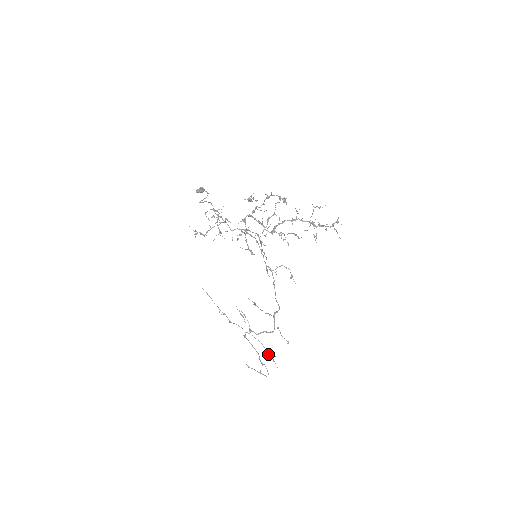
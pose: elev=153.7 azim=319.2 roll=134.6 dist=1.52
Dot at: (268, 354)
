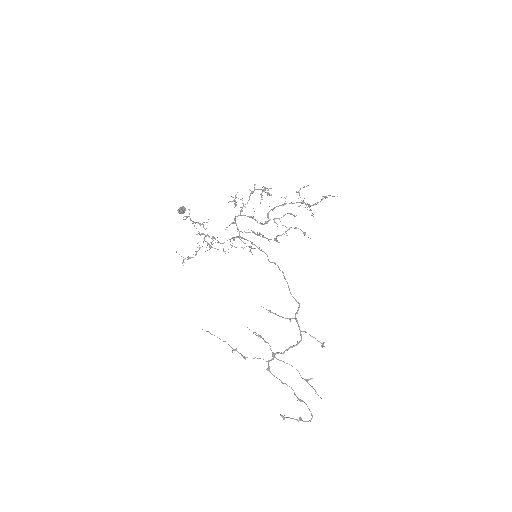
Dot at: (303, 378)
